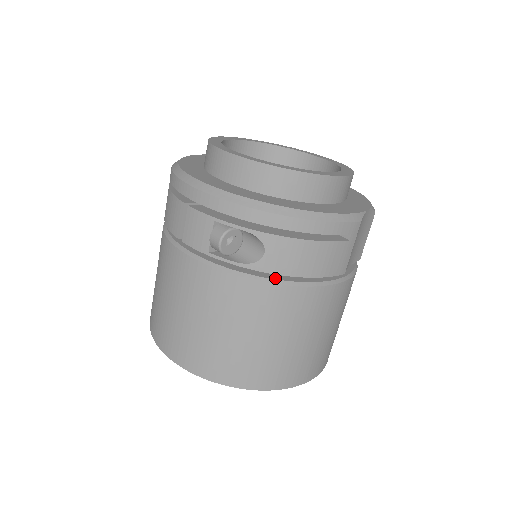
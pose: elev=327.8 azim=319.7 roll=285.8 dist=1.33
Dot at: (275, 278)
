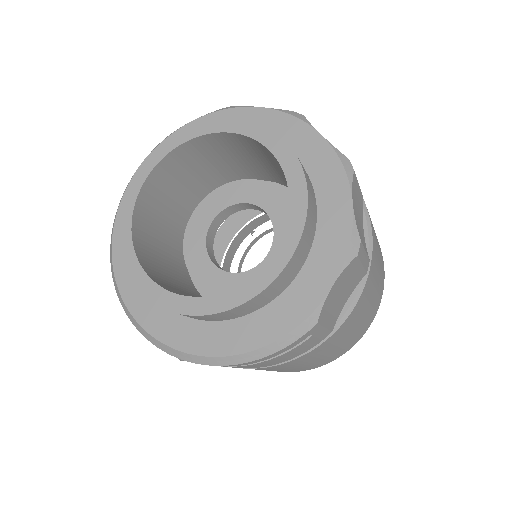
Dot at: occluded
